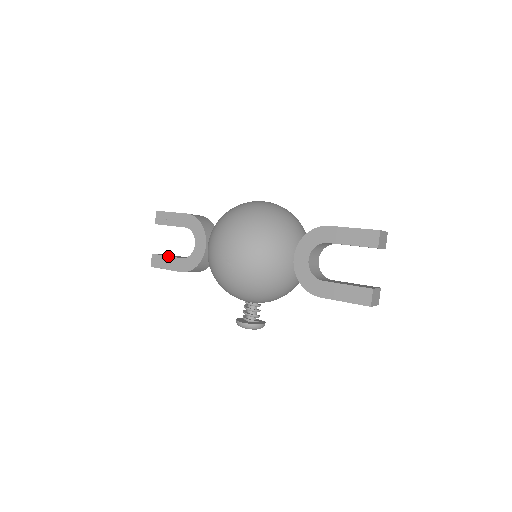
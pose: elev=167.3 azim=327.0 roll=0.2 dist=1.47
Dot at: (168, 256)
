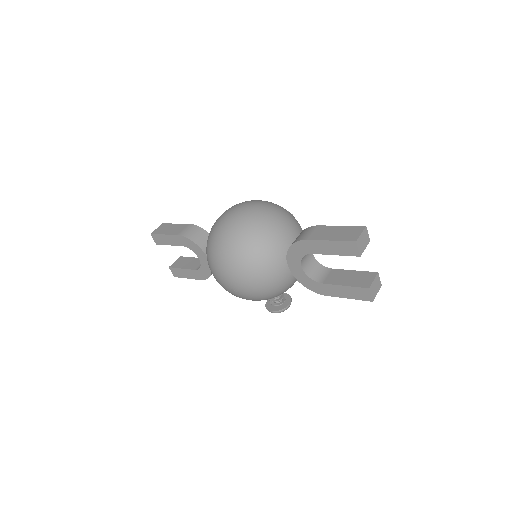
Dot at: (183, 269)
